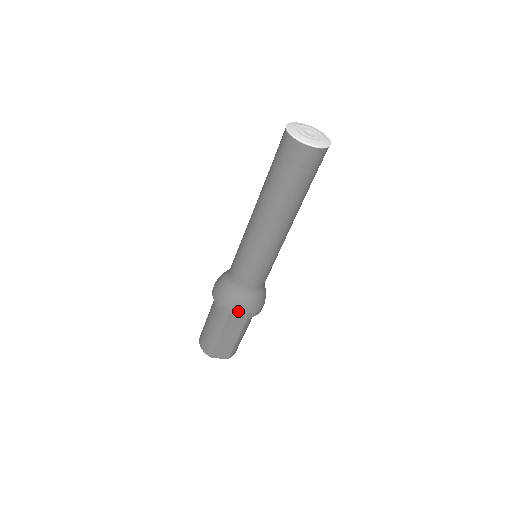
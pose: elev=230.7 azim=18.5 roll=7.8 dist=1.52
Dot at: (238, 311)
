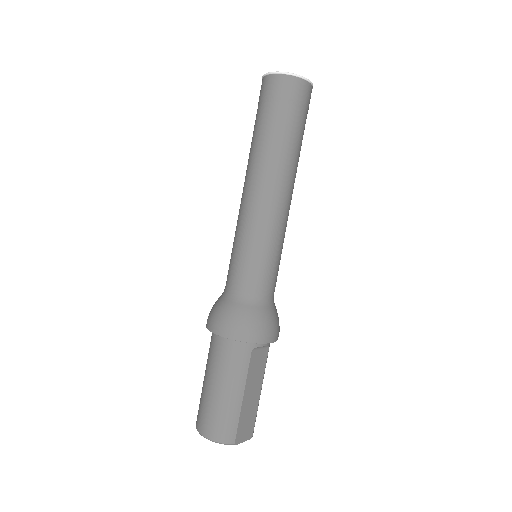
Dot at: (267, 332)
